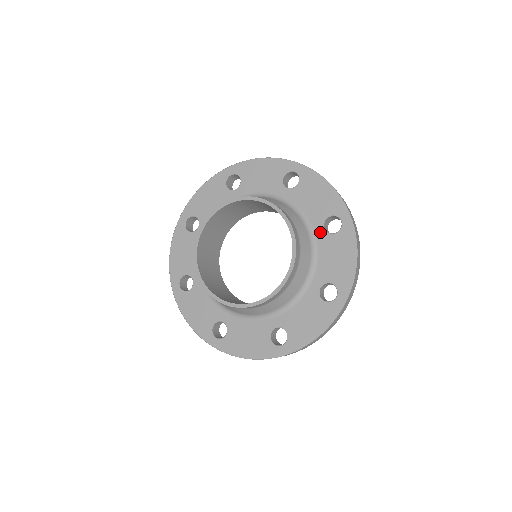
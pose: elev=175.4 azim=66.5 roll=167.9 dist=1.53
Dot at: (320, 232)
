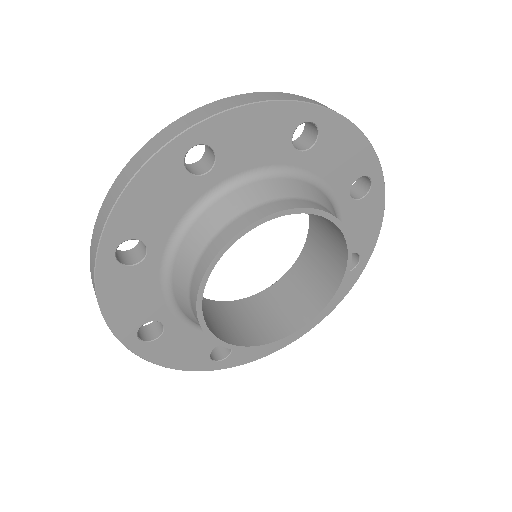
Dot at: (345, 202)
